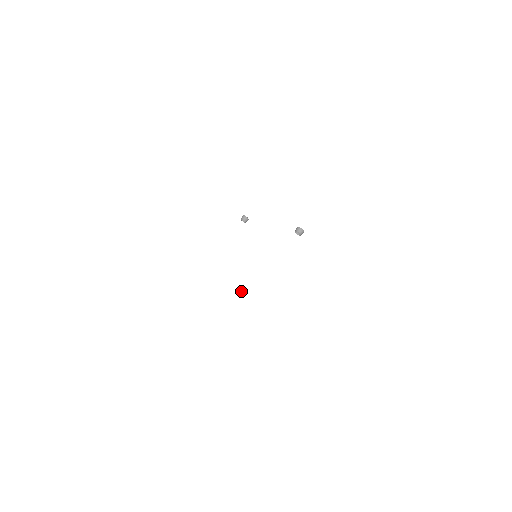
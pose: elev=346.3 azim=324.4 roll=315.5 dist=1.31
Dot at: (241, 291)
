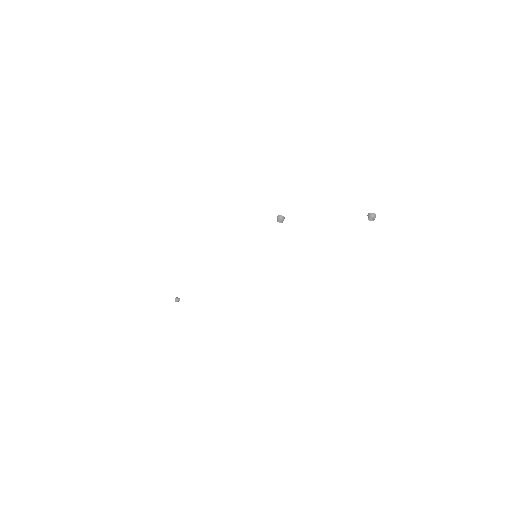
Dot at: (177, 301)
